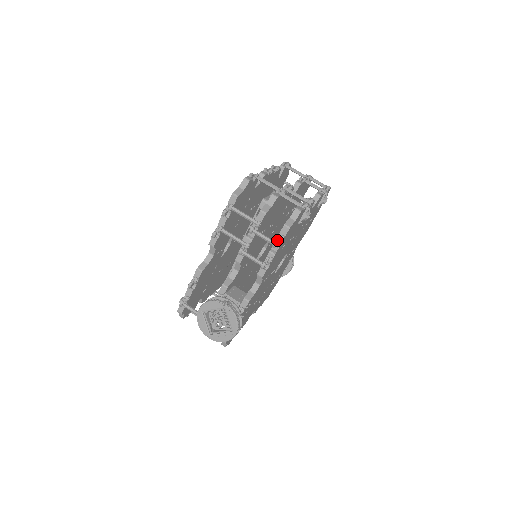
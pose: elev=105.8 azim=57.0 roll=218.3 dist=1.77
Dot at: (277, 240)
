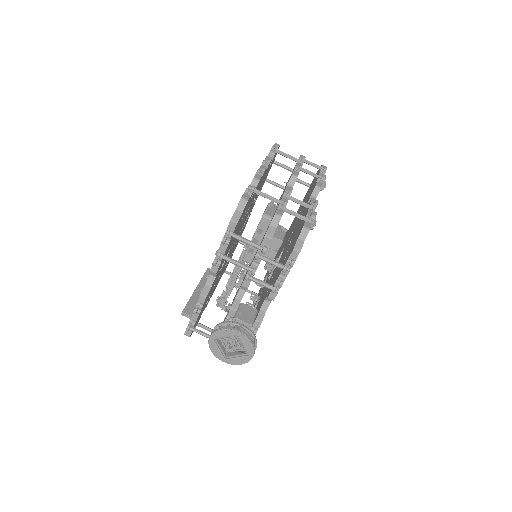
Dot at: (287, 264)
